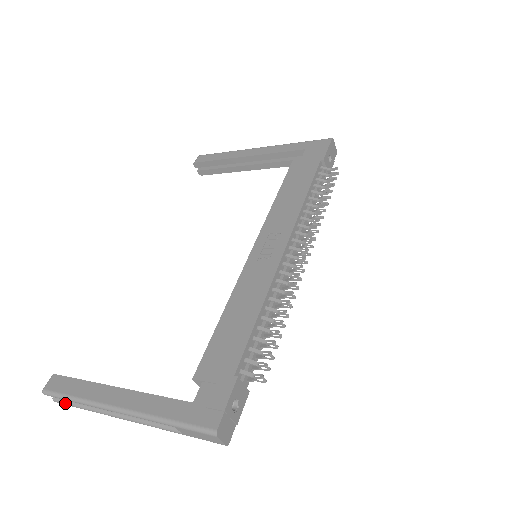
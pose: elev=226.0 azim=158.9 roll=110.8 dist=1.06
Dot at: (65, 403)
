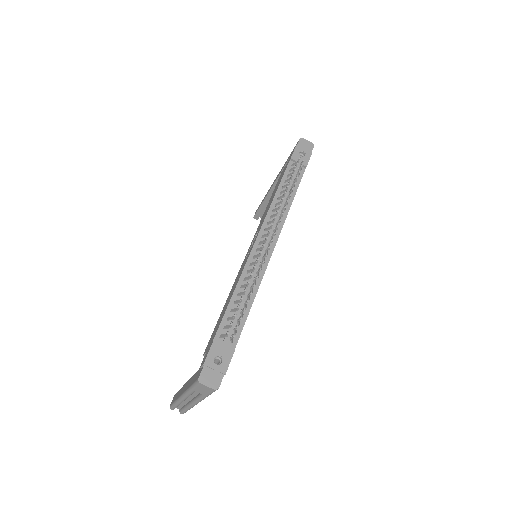
Dot at: (182, 411)
